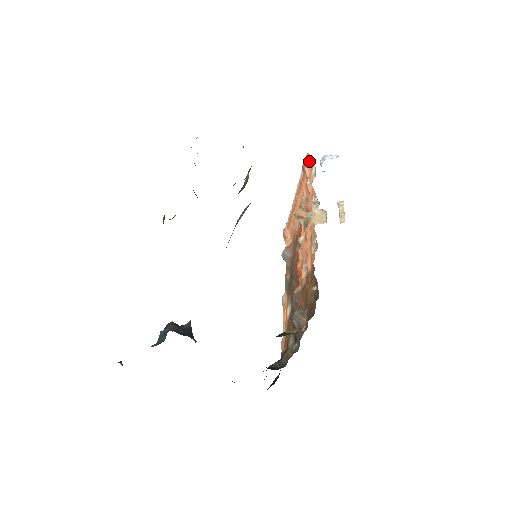
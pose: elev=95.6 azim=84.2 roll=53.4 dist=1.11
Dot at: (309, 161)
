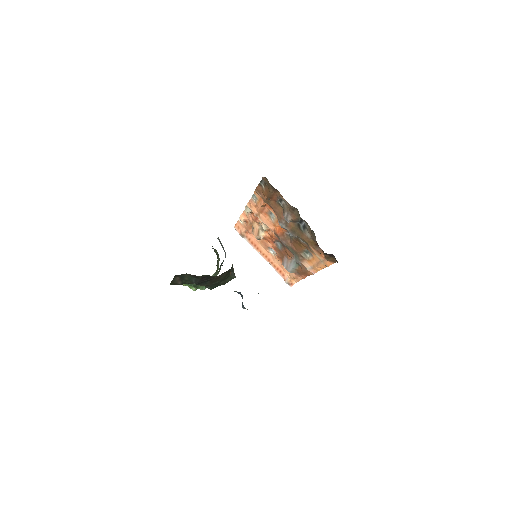
Dot at: (238, 227)
